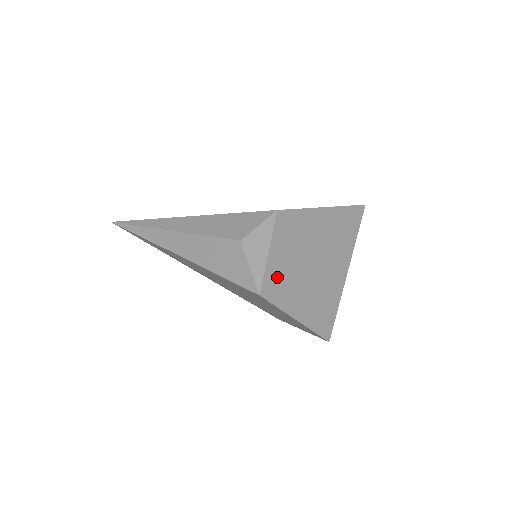
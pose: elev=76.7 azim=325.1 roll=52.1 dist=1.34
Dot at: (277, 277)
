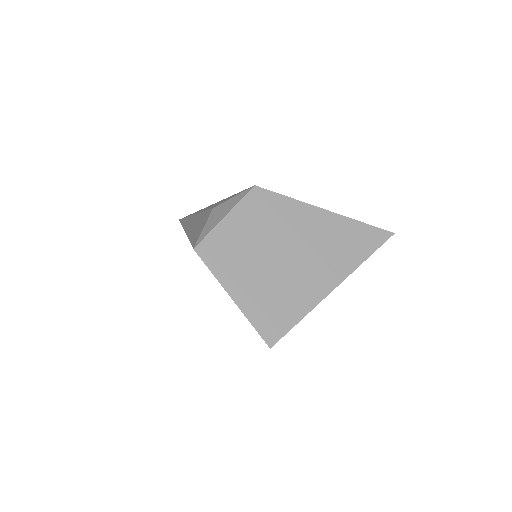
Dot at: (225, 244)
